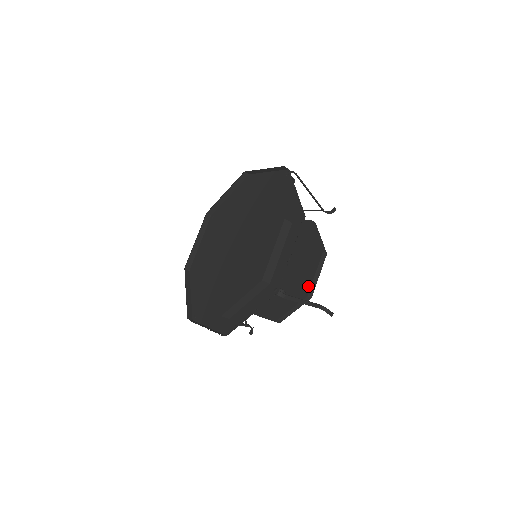
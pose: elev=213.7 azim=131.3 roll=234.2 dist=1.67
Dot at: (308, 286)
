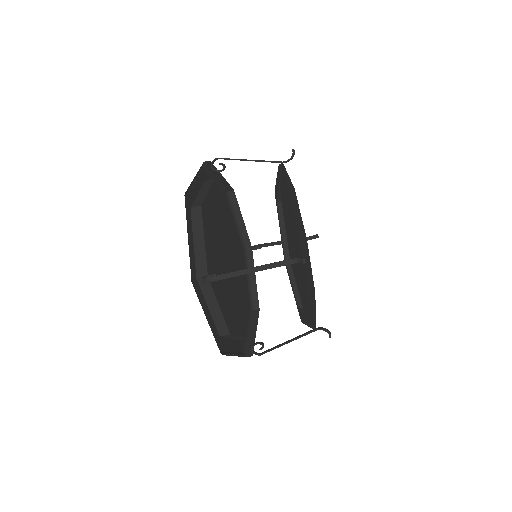
Dot at: (283, 249)
